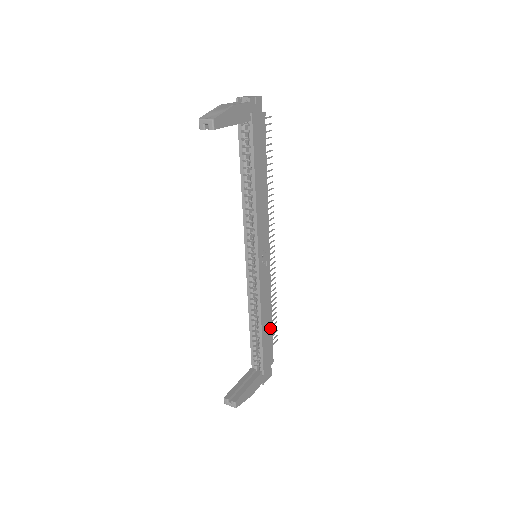
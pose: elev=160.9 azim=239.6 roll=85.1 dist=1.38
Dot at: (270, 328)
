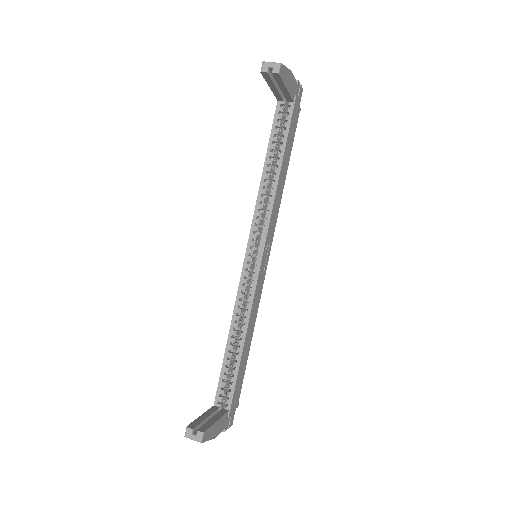
Dot at: (247, 356)
